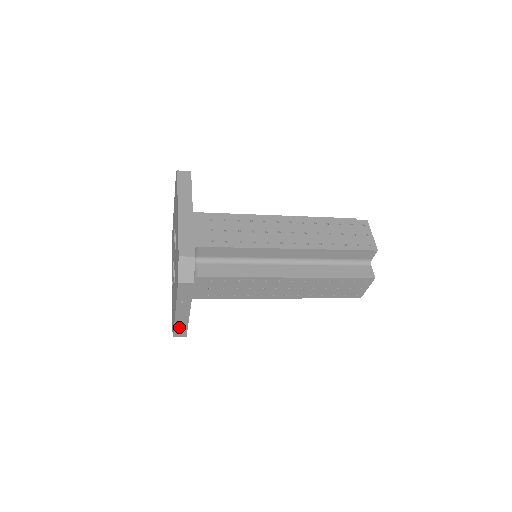
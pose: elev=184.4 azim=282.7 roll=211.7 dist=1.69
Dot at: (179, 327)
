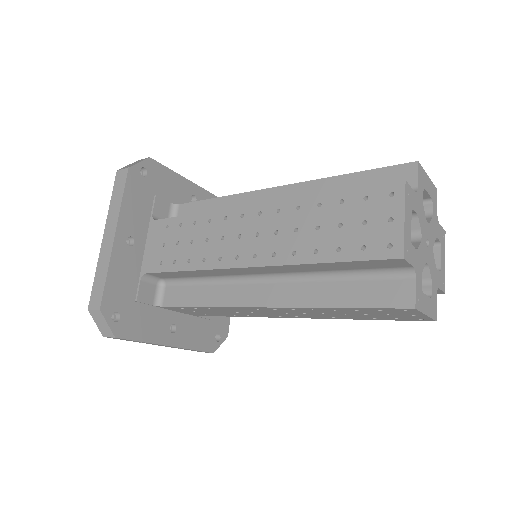
Dot at: occluded
